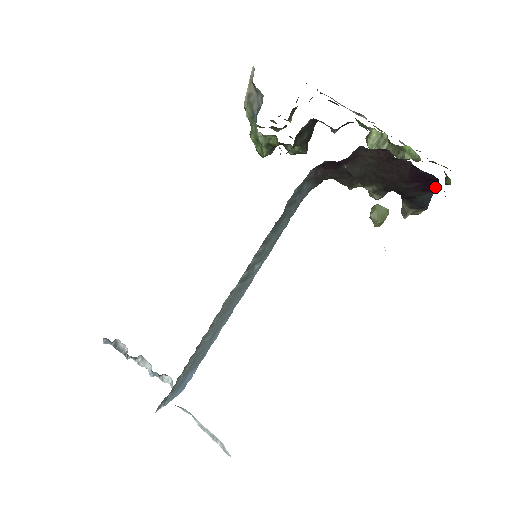
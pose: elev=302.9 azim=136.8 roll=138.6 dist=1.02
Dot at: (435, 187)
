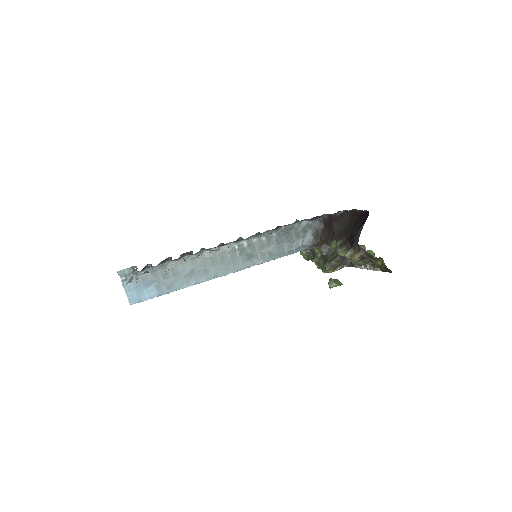
Dot at: occluded
